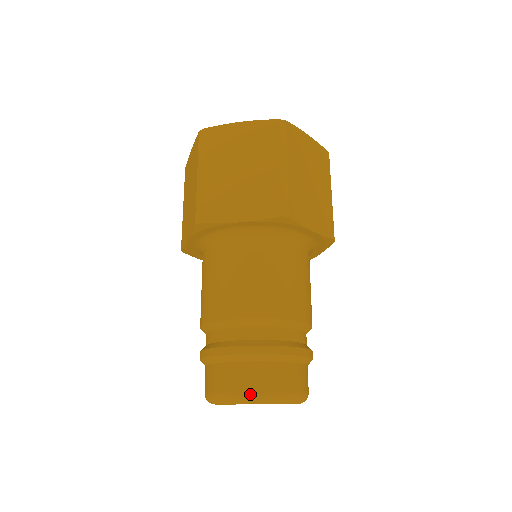
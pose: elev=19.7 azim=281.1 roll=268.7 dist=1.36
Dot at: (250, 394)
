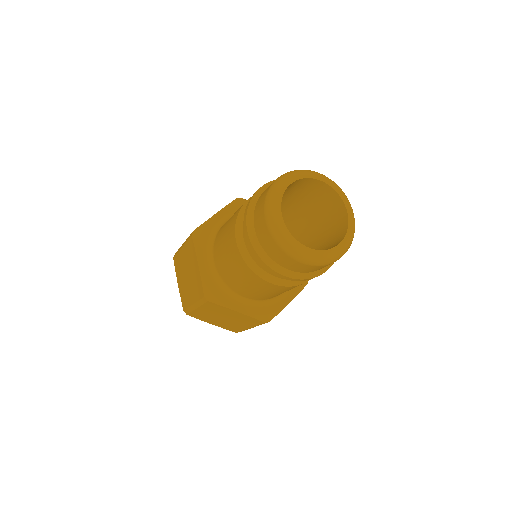
Dot at: occluded
